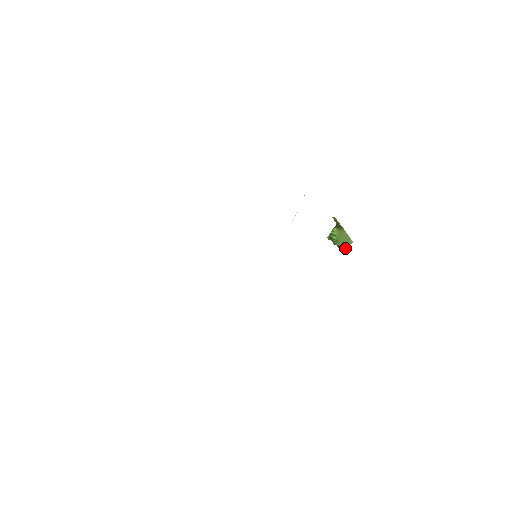
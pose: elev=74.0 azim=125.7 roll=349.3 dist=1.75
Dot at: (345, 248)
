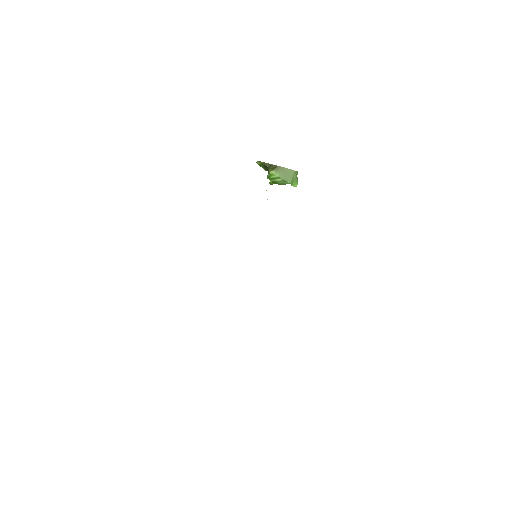
Dot at: (297, 182)
